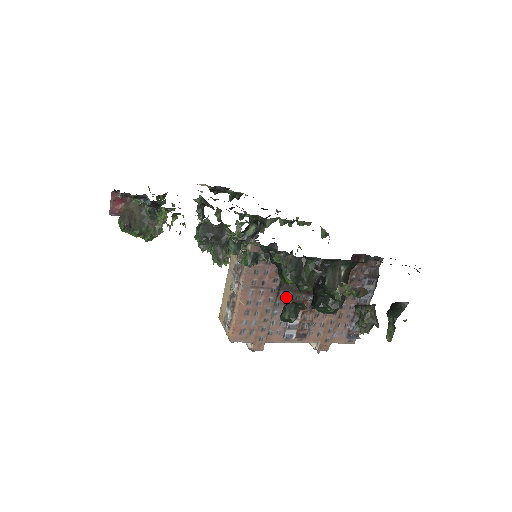
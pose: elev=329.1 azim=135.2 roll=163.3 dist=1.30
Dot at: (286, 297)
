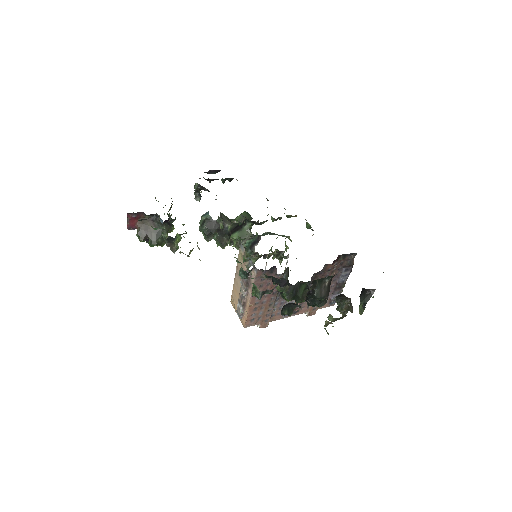
Dot at: occluded
